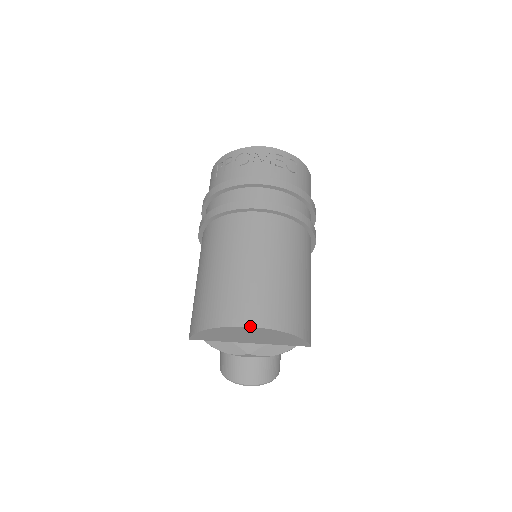
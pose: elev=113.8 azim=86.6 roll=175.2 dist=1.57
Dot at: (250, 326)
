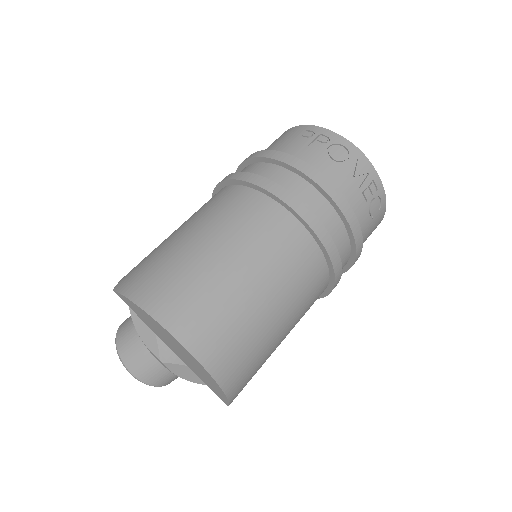
Dot at: (190, 351)
